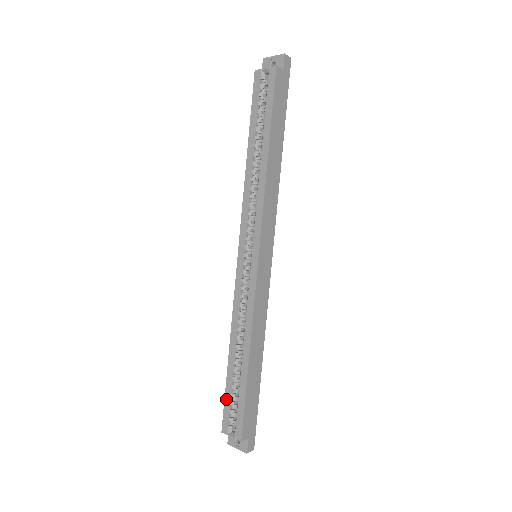
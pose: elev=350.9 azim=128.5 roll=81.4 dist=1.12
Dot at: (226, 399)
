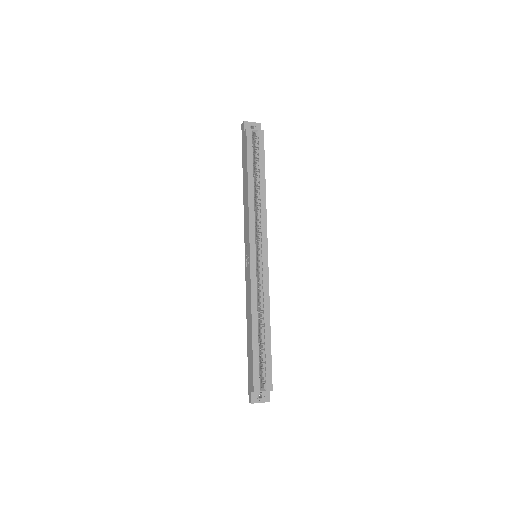
Dot at: (255, 365)
